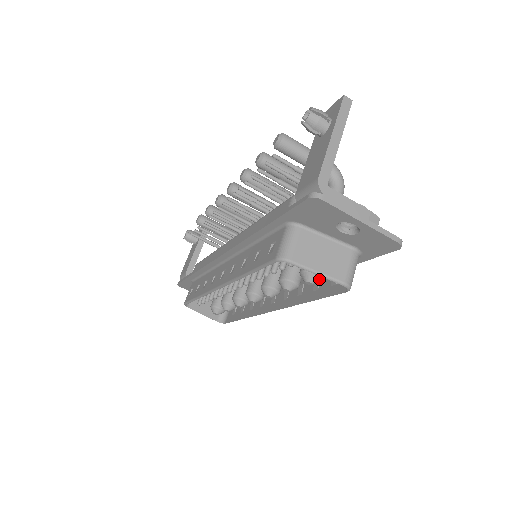
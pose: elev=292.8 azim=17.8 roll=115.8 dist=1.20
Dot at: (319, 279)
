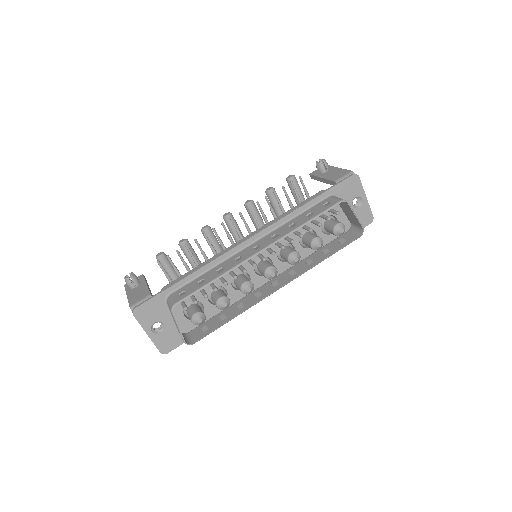
Dot at: (344, 231)
